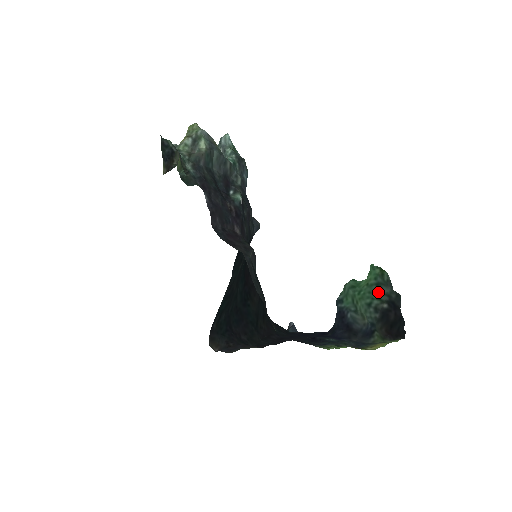
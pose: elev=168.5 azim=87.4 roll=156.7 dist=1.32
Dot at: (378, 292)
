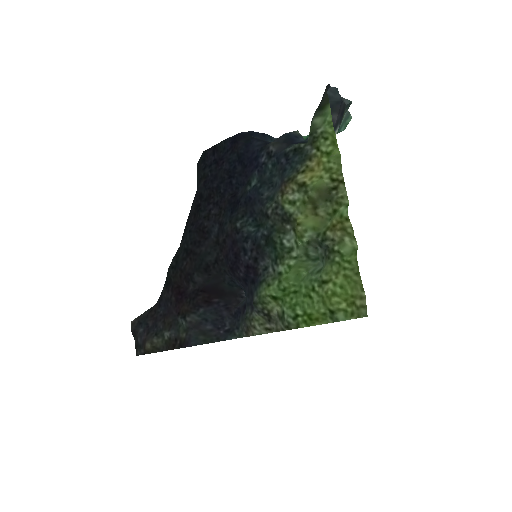
Dot at: occluded
